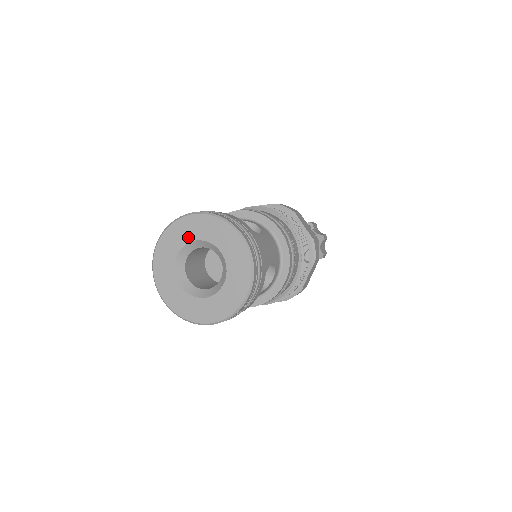
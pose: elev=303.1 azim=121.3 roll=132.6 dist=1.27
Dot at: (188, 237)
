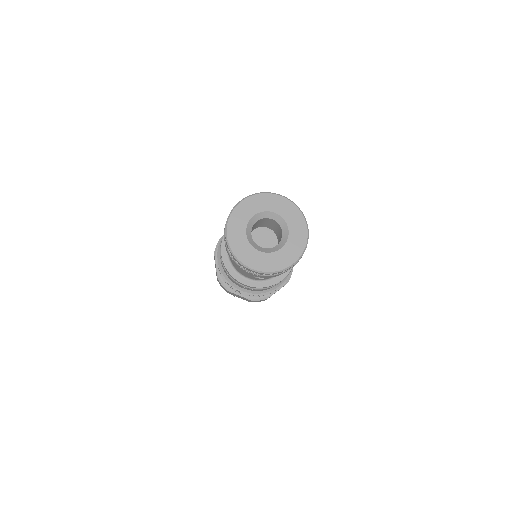
Dot at: (247, 217)
